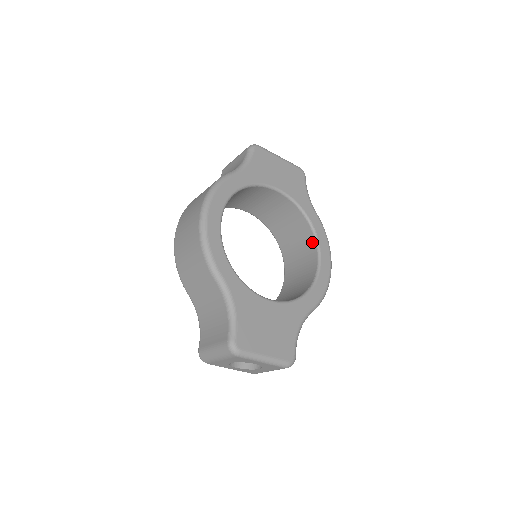
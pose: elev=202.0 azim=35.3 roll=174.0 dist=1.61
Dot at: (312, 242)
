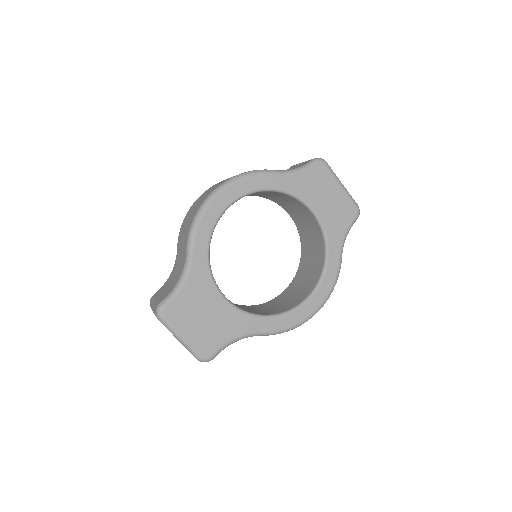
Dot at: (316, 279)
